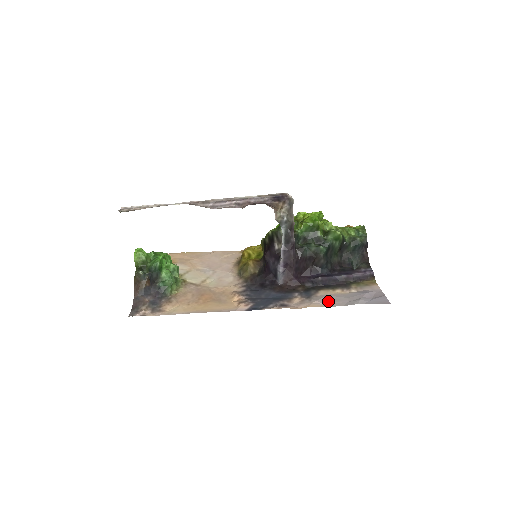
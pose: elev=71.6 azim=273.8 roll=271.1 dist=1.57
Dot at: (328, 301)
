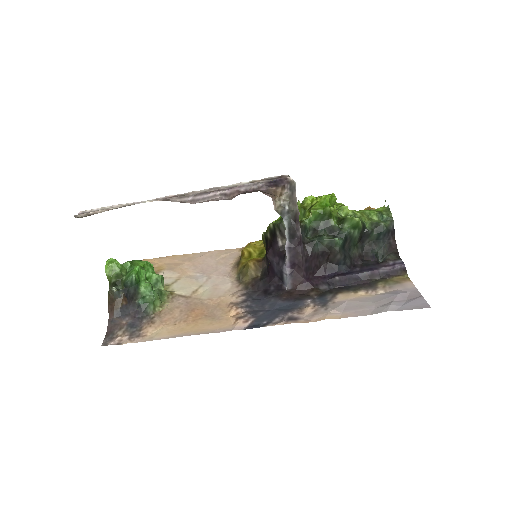
Dot at: (349, 309)
